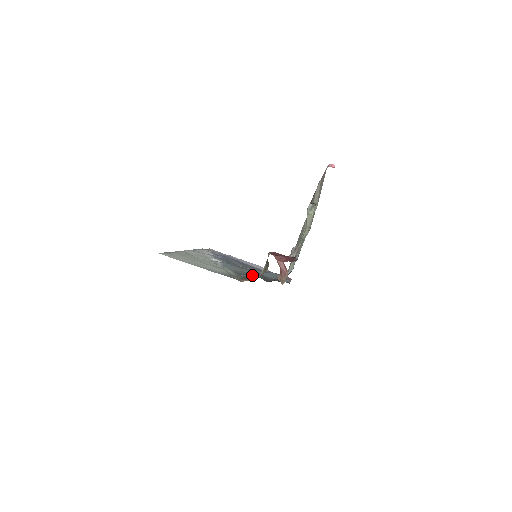
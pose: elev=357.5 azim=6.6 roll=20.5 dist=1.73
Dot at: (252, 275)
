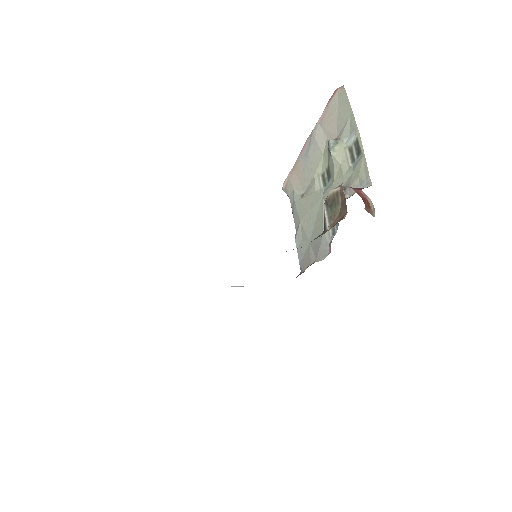
Dot at: occluded
